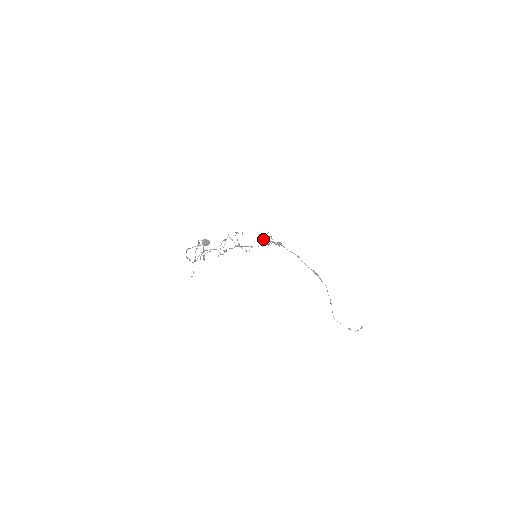
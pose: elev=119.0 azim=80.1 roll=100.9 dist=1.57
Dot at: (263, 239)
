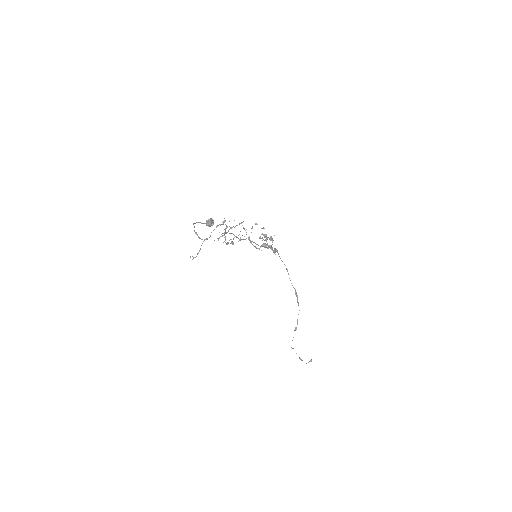
Dot at: occluded
